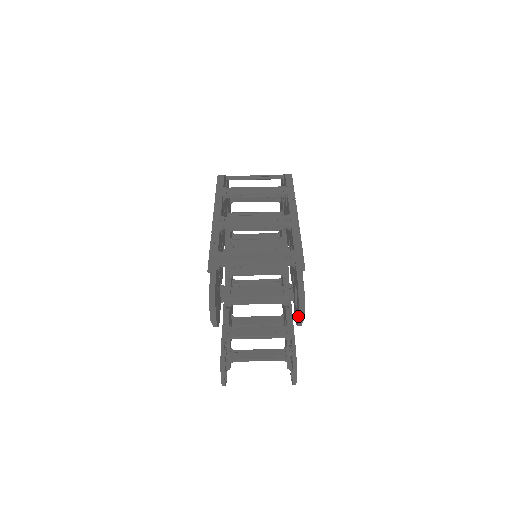
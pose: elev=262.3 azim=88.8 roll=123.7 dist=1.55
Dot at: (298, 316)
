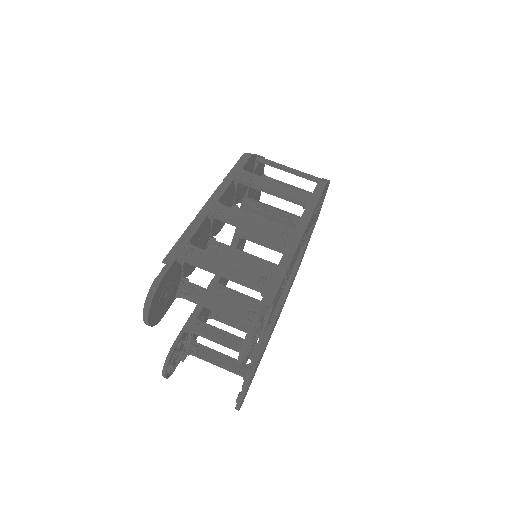
Dot at: (238, 356)
